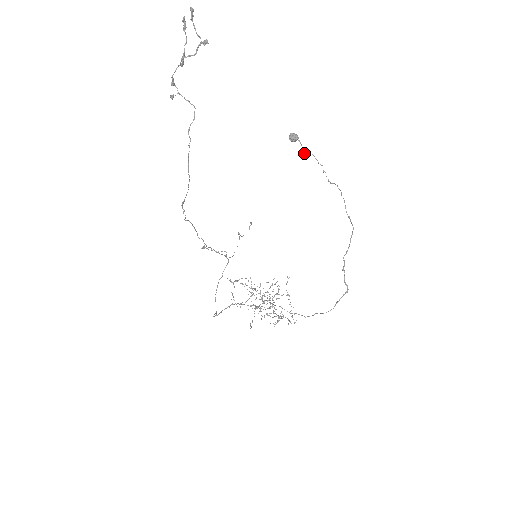
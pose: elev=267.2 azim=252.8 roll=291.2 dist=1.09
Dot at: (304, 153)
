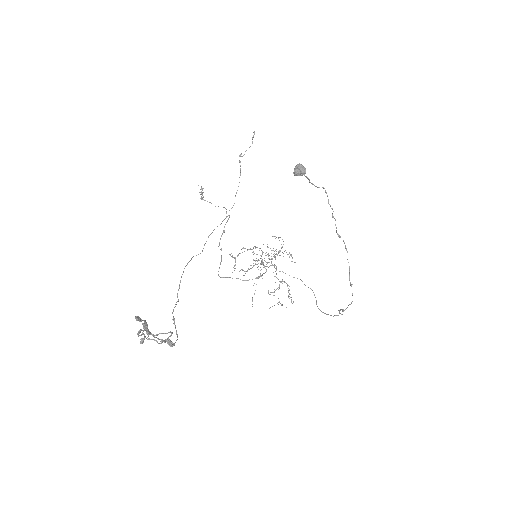
Dot at: (312, 184)
